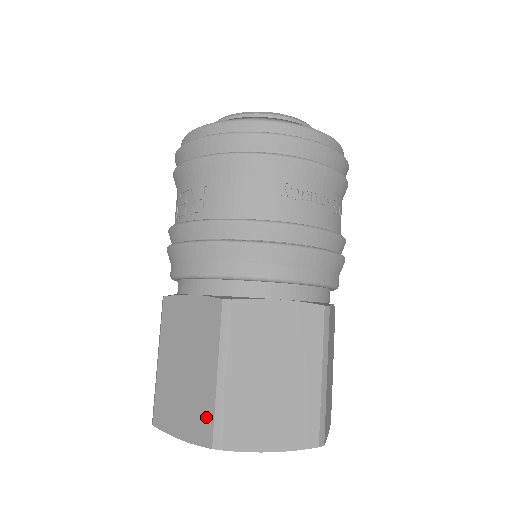
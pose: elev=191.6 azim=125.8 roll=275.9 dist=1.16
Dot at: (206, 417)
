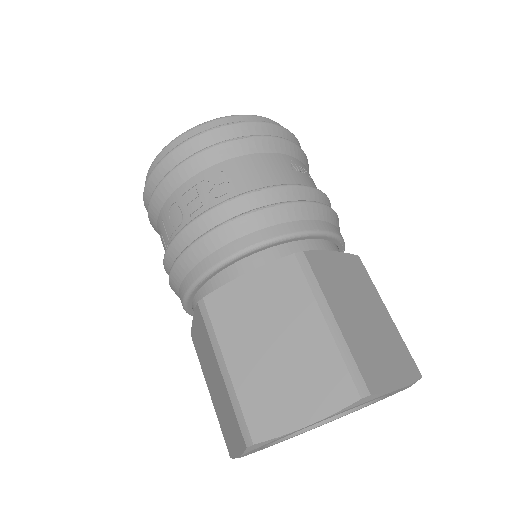
Dot at: (335, 373)
